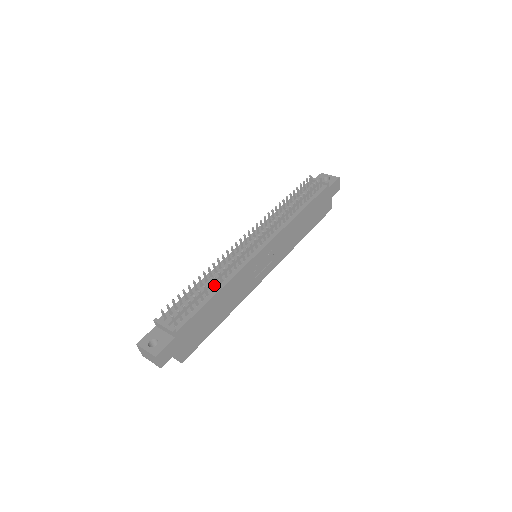
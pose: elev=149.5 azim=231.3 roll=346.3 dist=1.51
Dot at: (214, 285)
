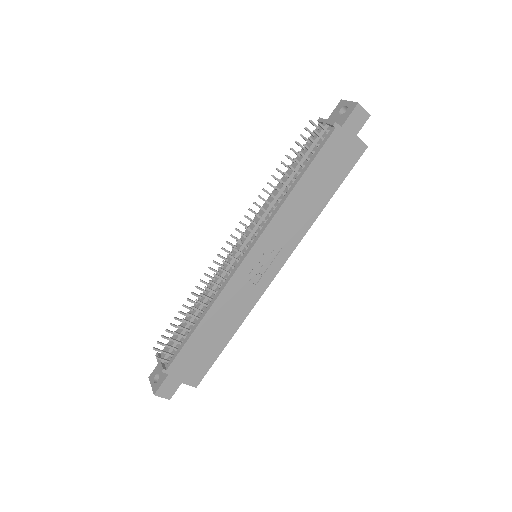
Dot at: (201, 311)
